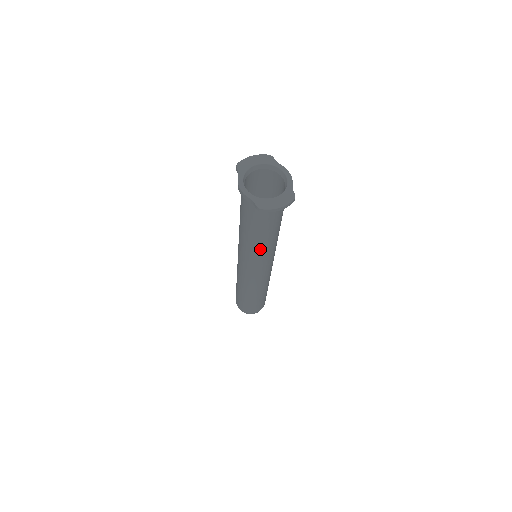
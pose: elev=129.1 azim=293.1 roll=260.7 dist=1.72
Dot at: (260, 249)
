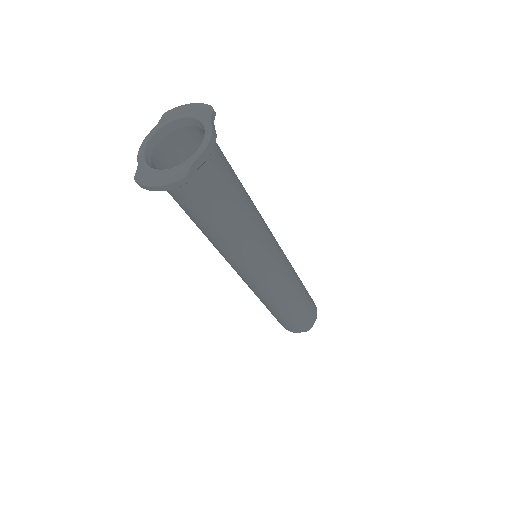
Dot at: (216, 245)
